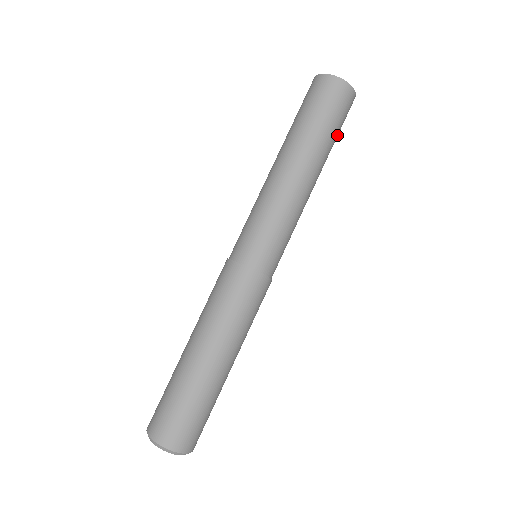
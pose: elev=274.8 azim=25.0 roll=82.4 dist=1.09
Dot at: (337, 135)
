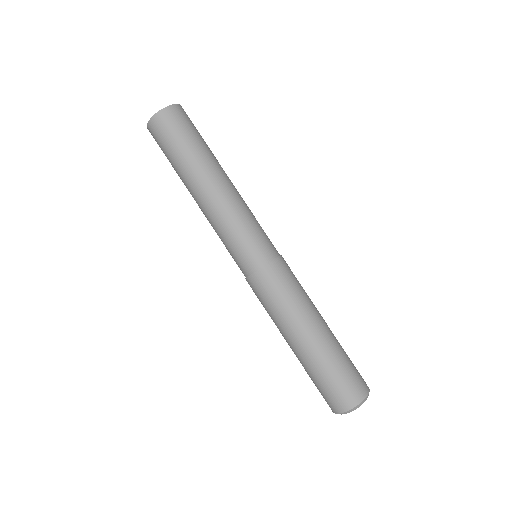
Dot at: occluded
